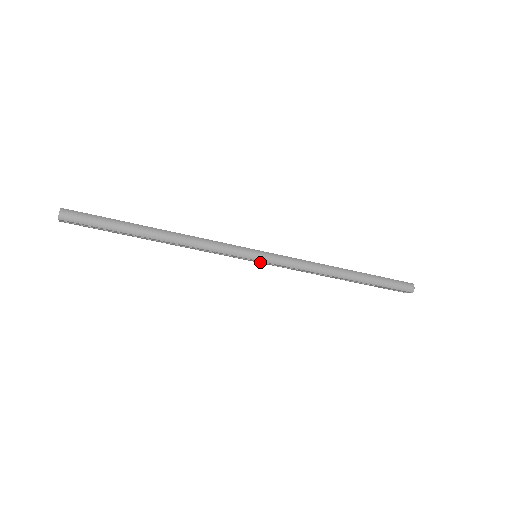
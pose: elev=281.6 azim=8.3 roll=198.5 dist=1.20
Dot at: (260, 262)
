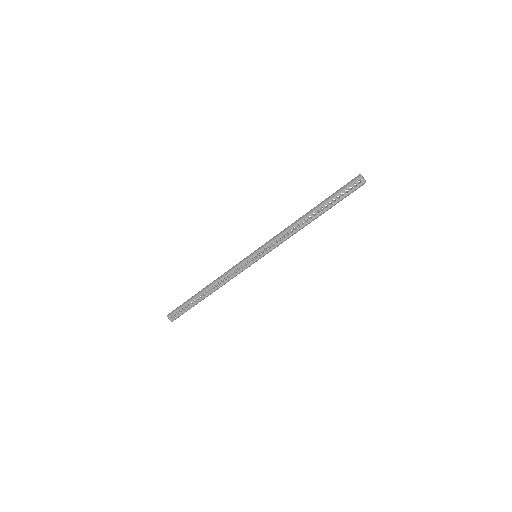
Dot at: (260, 256)
